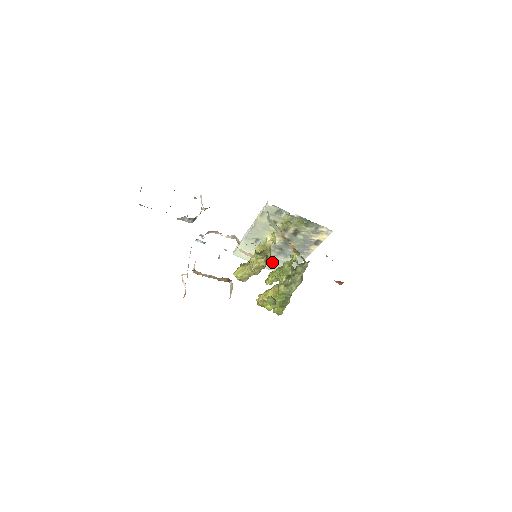
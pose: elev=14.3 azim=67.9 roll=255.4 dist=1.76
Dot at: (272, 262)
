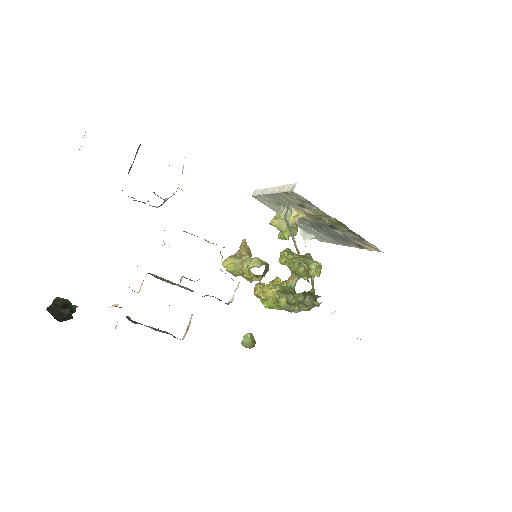
Dot at: (301, 225)
